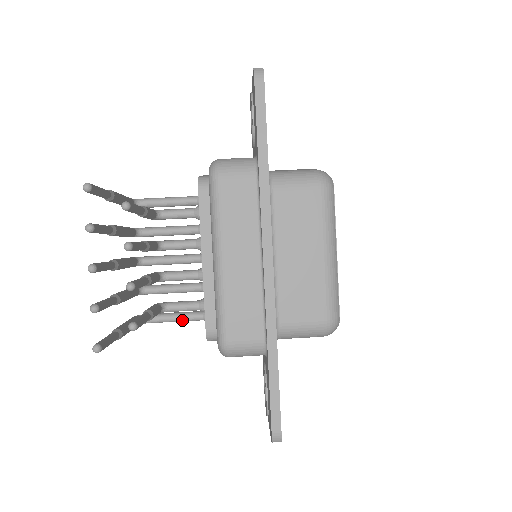
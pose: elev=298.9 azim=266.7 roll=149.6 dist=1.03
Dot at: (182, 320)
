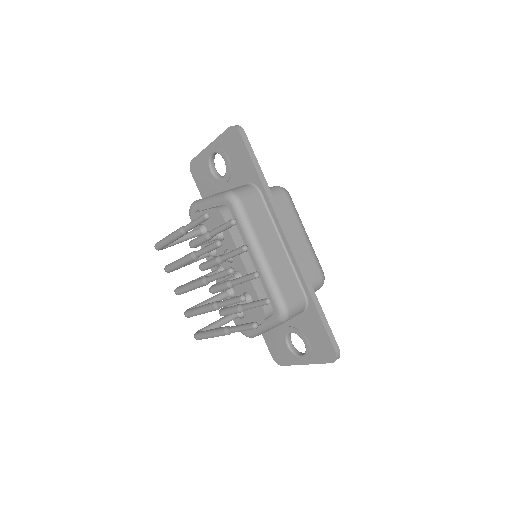
Dot at: (225, 323)
